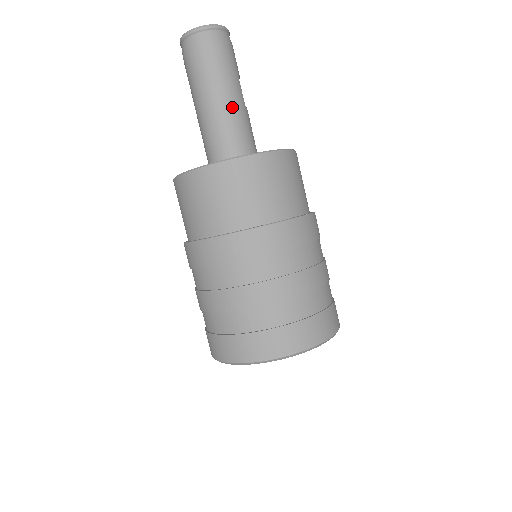
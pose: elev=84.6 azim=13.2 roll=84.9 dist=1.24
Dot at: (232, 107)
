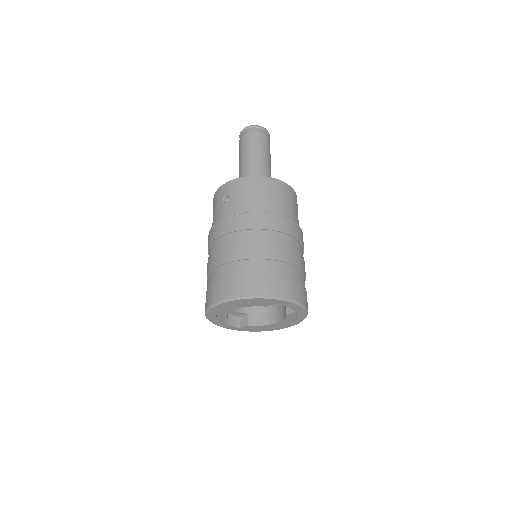
Dot at: (270, 170)
